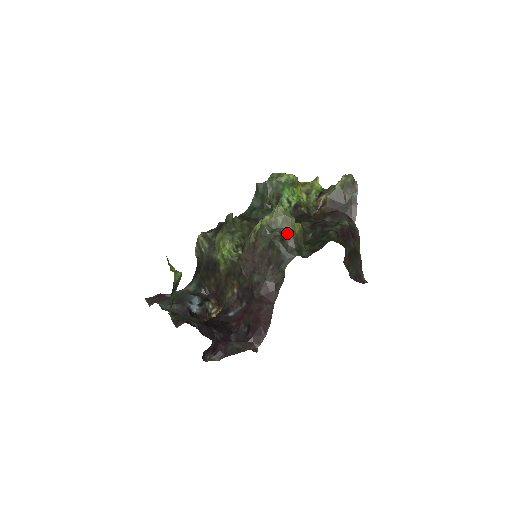
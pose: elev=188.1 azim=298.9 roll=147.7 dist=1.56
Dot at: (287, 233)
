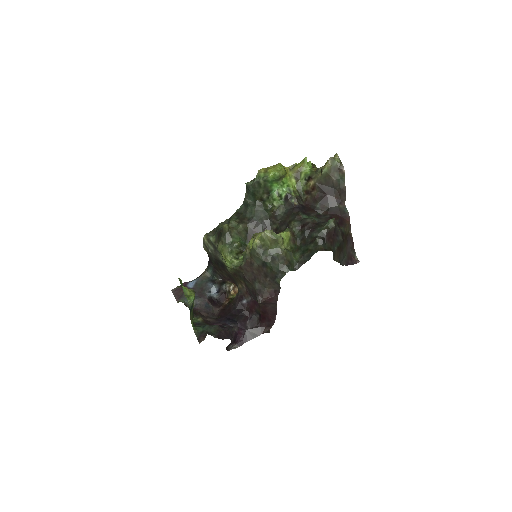
Dot at: (276, 253)
